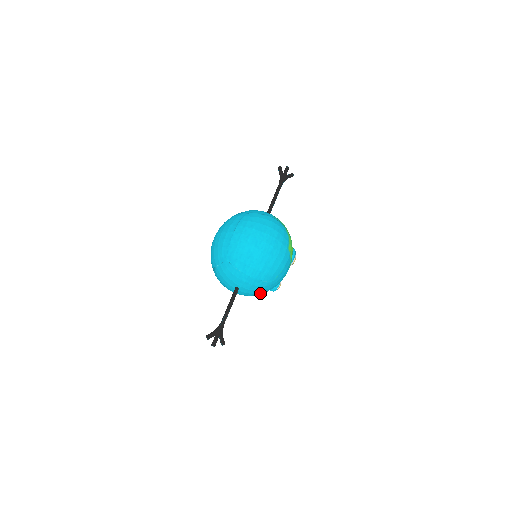
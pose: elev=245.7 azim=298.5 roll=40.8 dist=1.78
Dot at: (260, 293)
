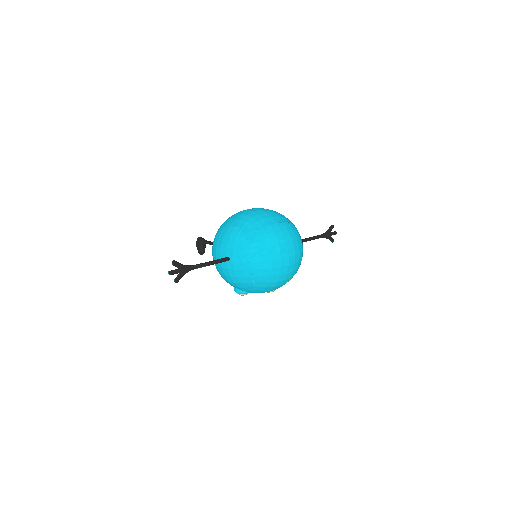
Dot at: (234, 282)
